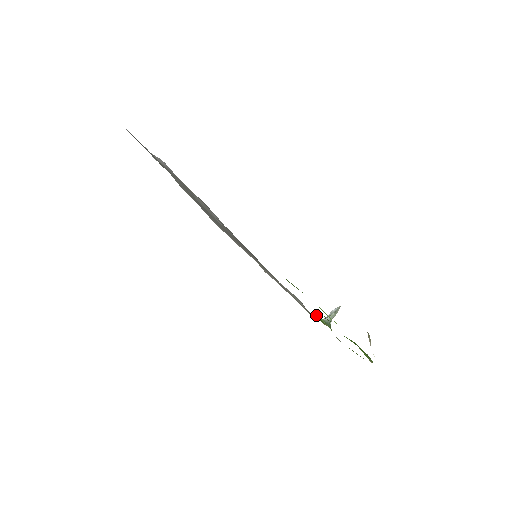
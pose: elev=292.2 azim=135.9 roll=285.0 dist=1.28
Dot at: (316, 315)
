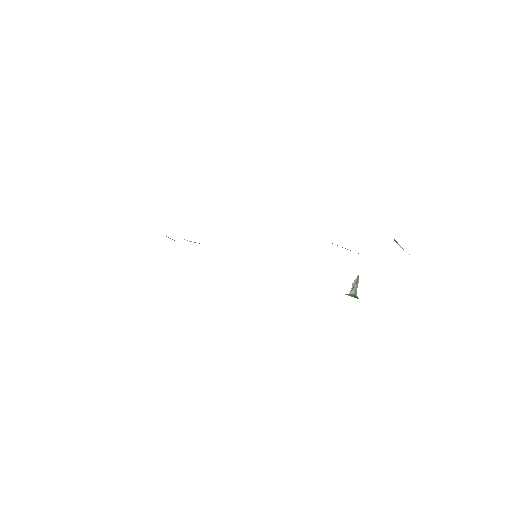
Dot at: occluded
